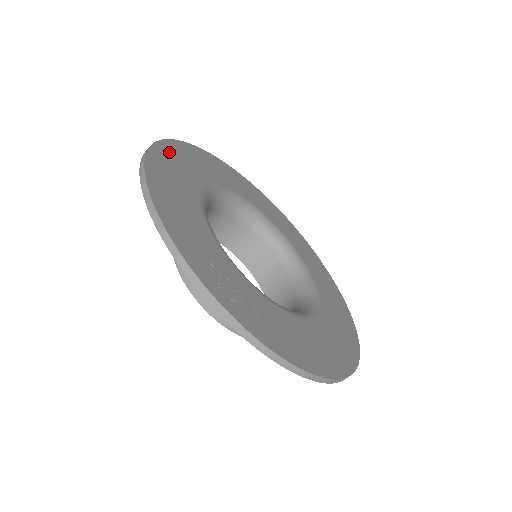
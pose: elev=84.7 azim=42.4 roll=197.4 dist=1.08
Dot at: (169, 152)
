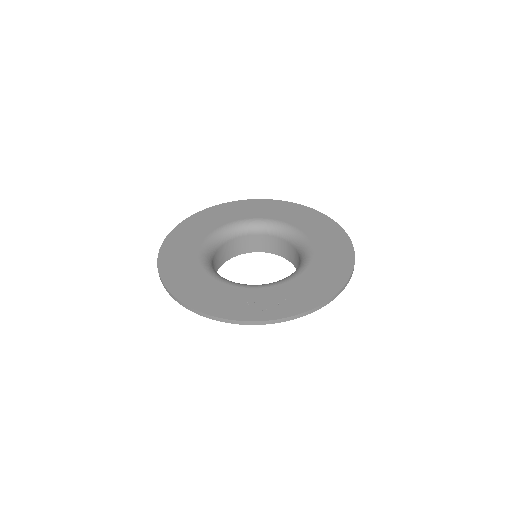
Dot at: (167, 263)
